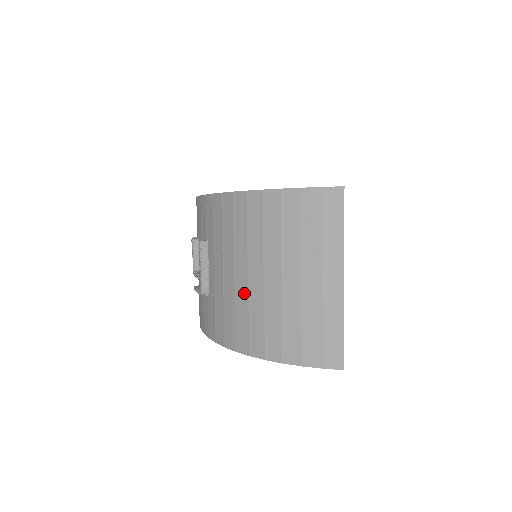
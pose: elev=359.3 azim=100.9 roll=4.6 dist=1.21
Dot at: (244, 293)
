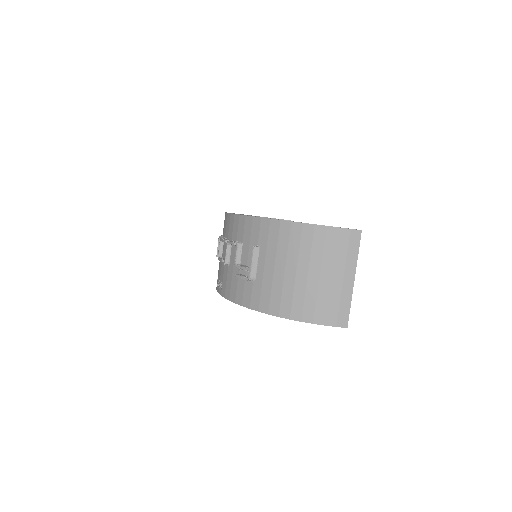
Dot at: (291, 282)
